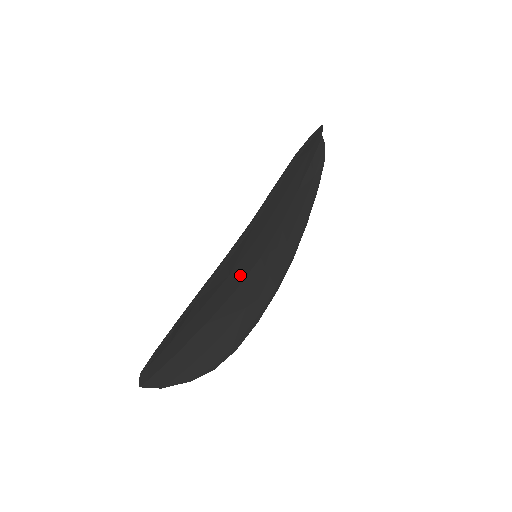
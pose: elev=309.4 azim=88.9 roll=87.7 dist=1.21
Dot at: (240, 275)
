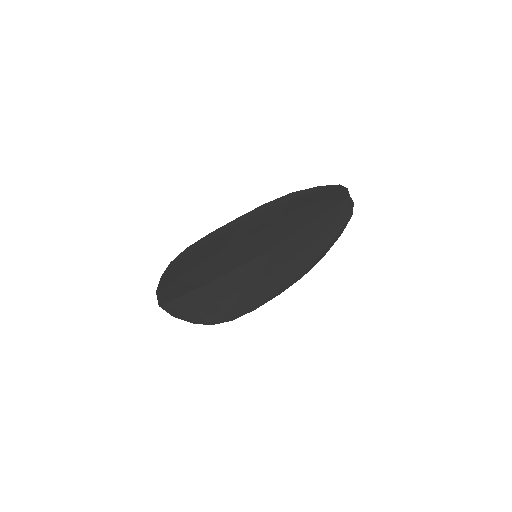
Dot at: (234, 260)
